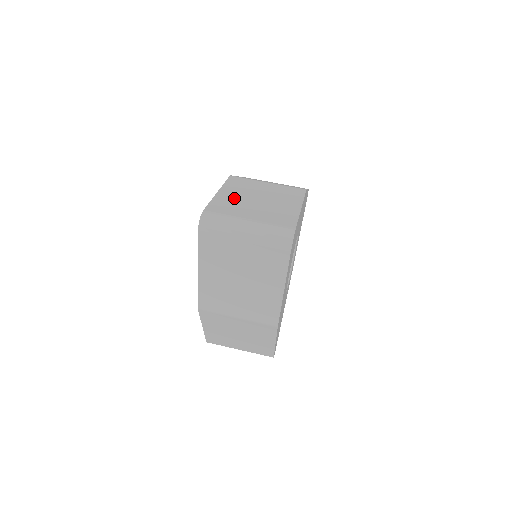
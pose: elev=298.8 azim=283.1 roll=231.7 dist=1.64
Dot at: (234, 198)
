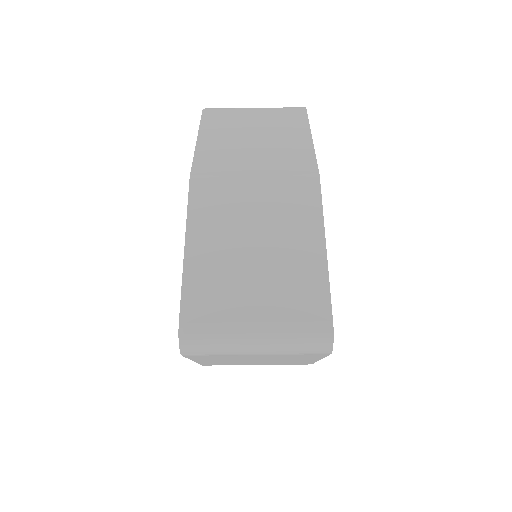
Dot at: (216, 259)
